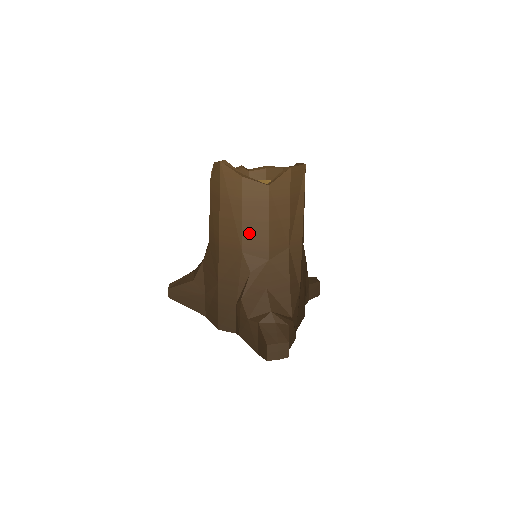
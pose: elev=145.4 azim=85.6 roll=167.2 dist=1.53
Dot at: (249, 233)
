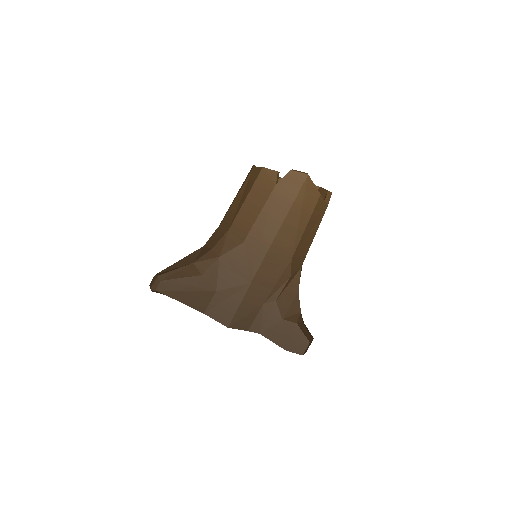
Dot at: (302, 243)
